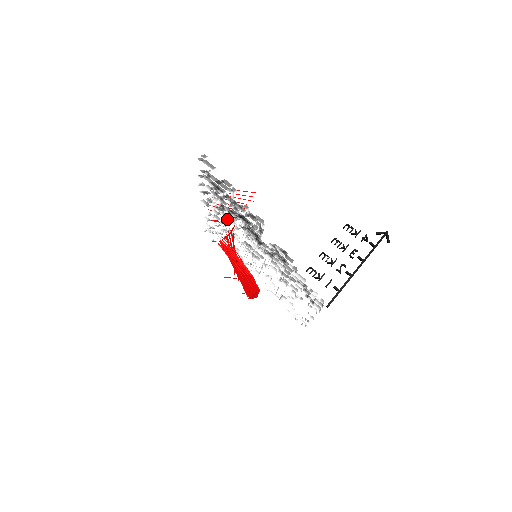
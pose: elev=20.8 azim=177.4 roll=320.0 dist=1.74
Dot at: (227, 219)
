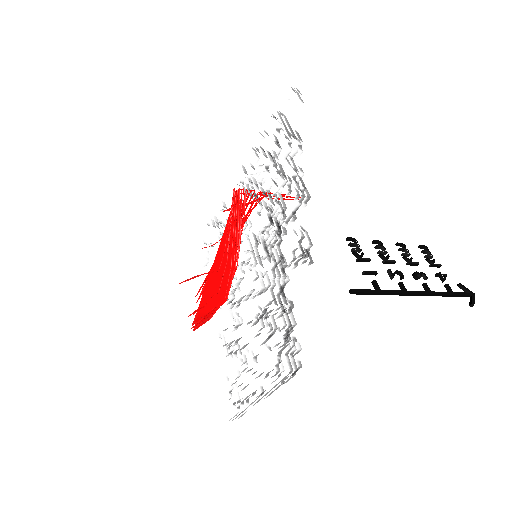
Dot at: (256, 197)
